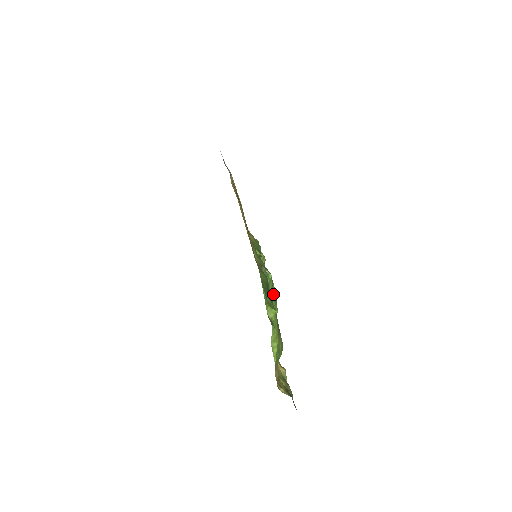
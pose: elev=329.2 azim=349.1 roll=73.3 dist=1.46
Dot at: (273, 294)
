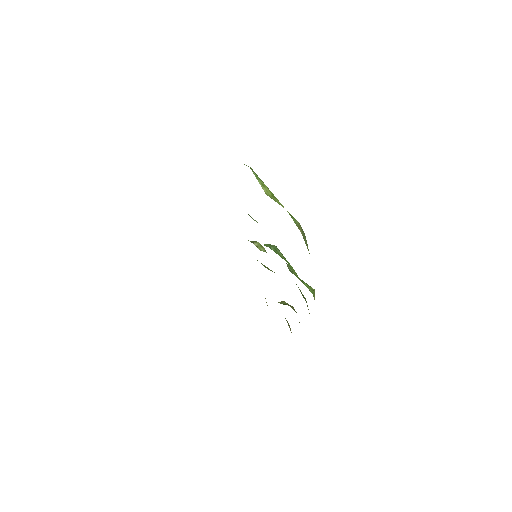
Dot at: (298, 278)
